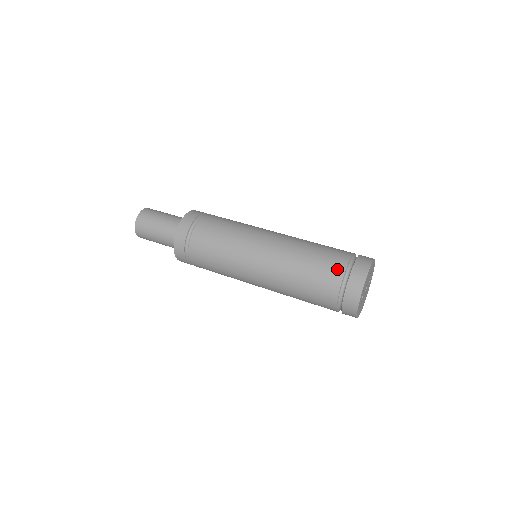
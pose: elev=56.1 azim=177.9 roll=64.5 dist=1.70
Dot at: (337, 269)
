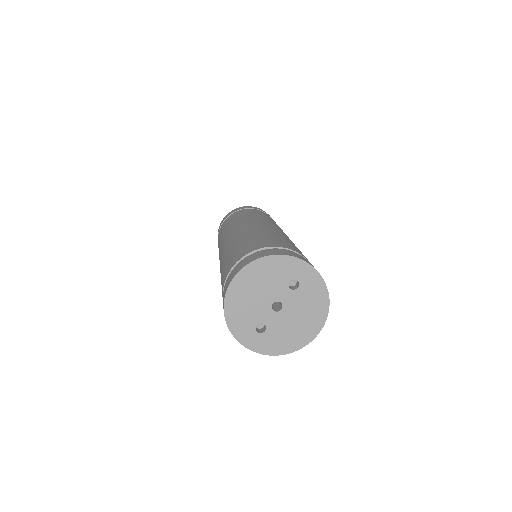
Dot at: (222, 291)
